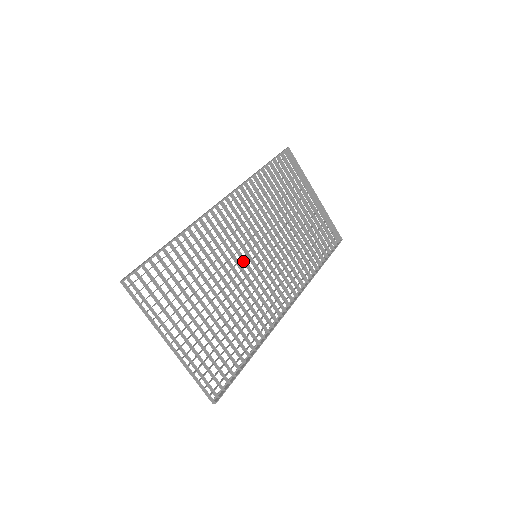
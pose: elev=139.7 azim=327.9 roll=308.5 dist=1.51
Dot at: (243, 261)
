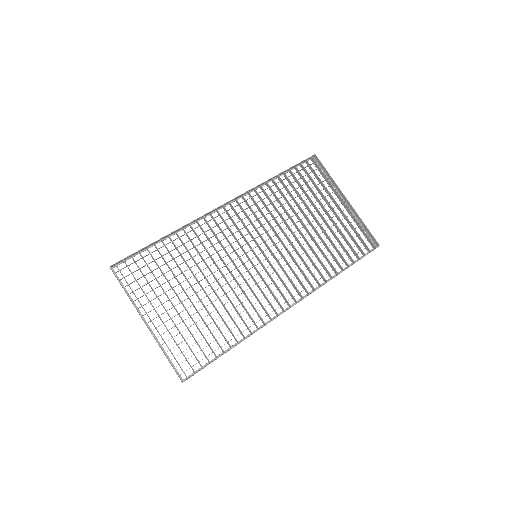
Dot at: (240, 260)
